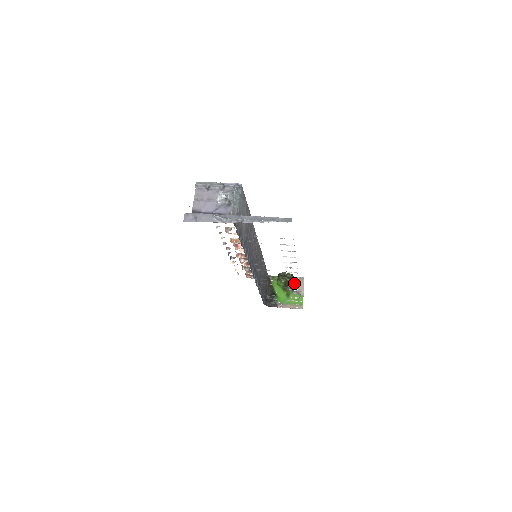
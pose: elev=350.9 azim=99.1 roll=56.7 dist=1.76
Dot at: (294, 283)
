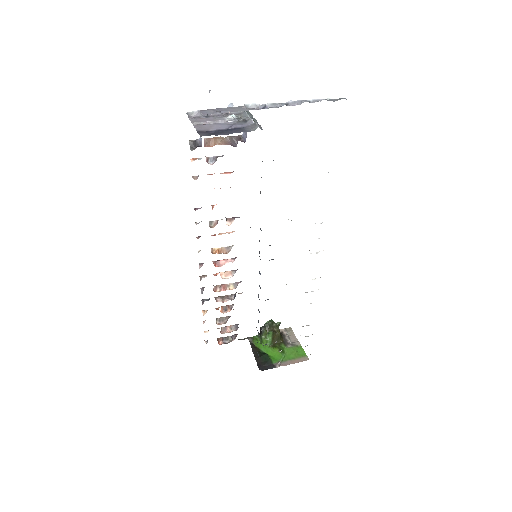
Dot at: (282, 336)
